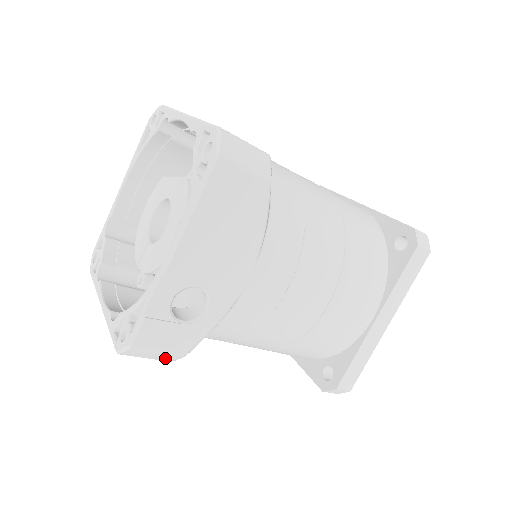
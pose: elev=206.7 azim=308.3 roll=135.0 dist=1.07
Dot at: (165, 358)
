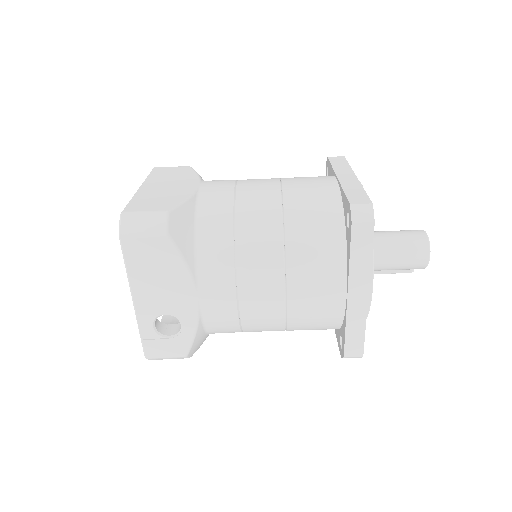
Dot at: (179, 358)
